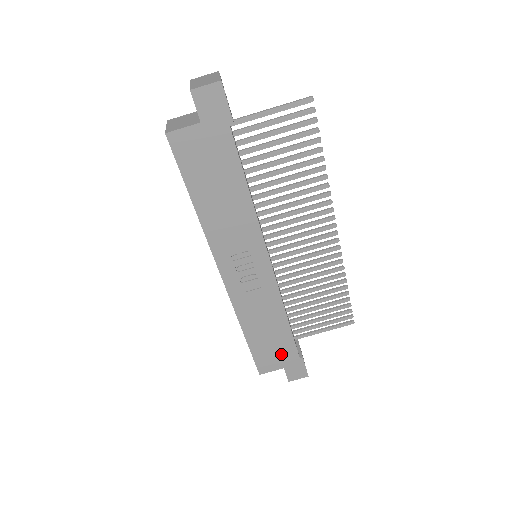
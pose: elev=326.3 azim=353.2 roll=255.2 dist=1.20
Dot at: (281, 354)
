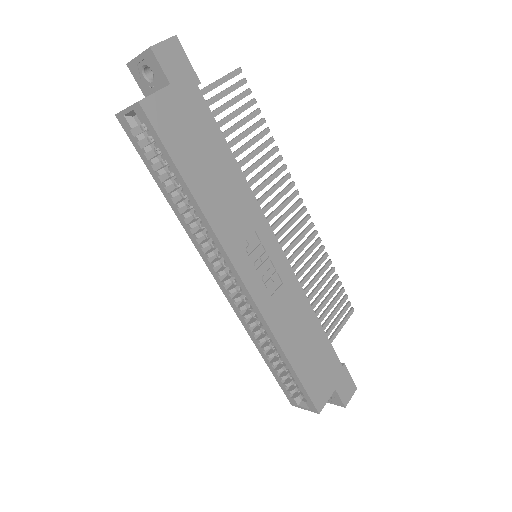
Dot at: (327, 370)
